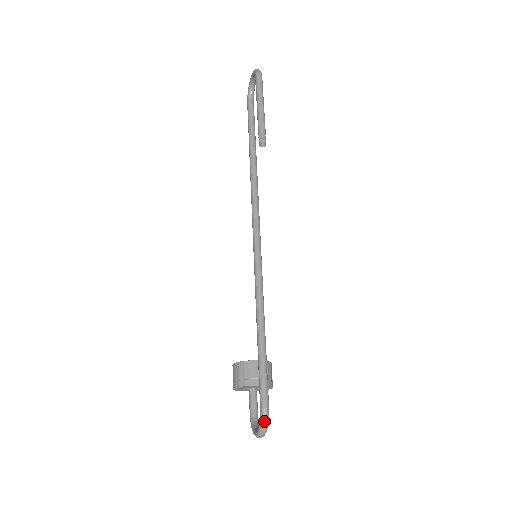
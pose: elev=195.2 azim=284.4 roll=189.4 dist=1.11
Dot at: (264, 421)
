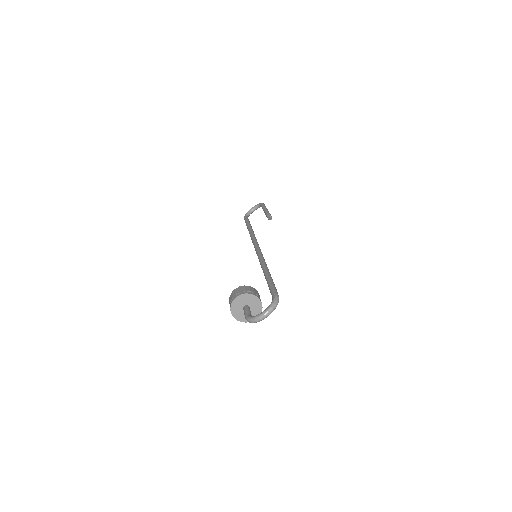
Dot at: (277, 300)
